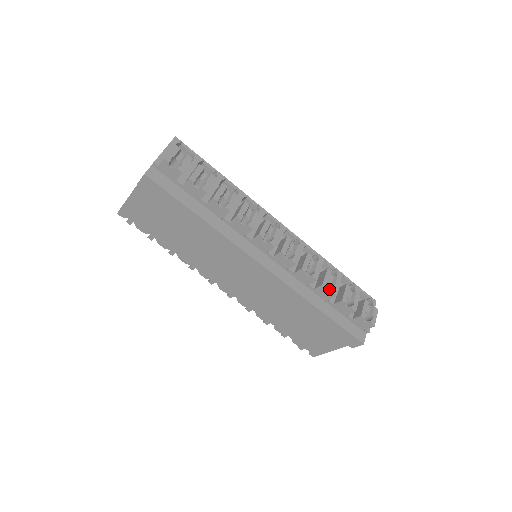
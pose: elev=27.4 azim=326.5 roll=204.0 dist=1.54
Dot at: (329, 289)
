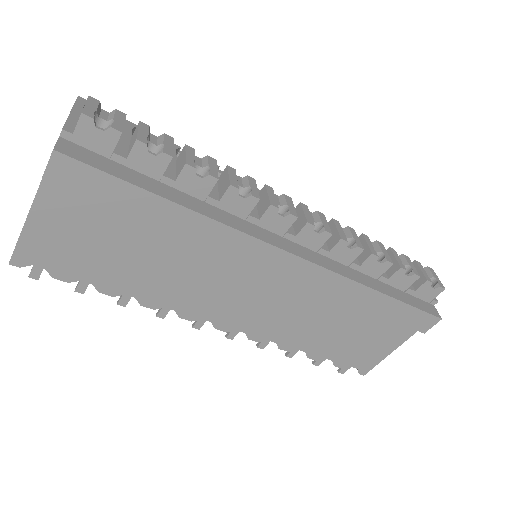
Dot at: occluded
